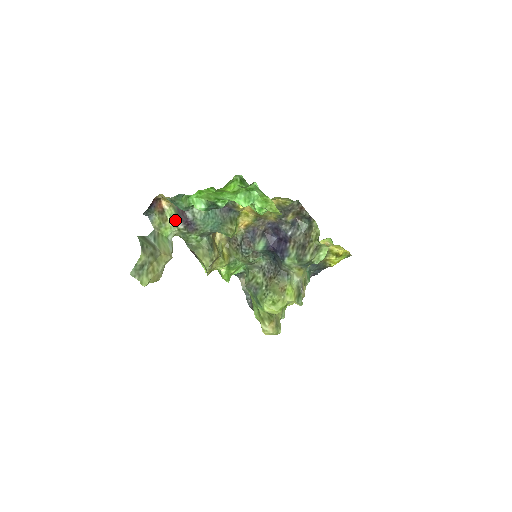
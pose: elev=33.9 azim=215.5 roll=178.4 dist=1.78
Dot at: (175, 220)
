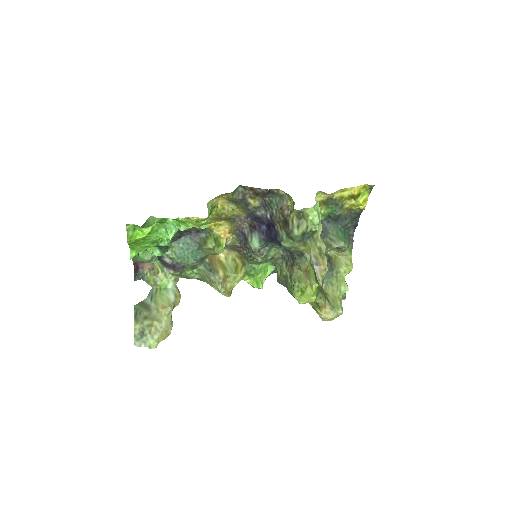
Dot at: (164, 269)
